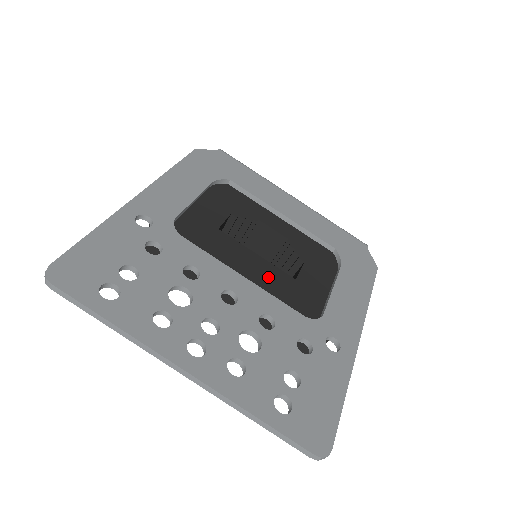
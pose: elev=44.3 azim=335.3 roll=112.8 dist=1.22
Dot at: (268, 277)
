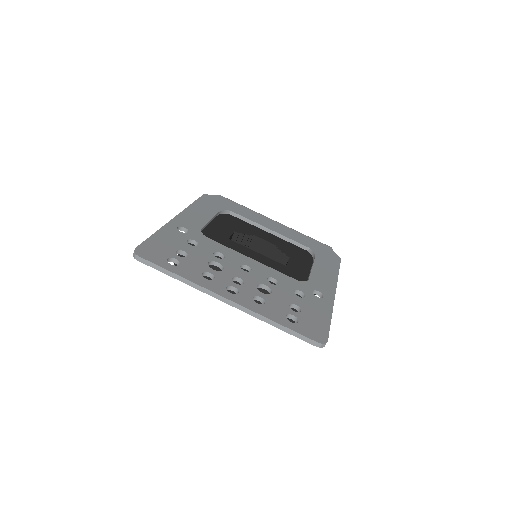
Dot at: (267, 264)
